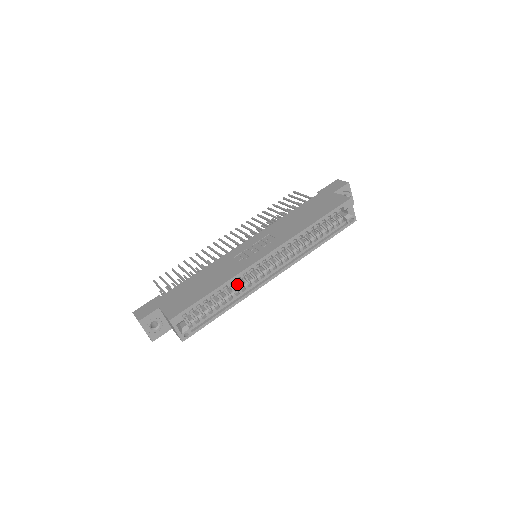
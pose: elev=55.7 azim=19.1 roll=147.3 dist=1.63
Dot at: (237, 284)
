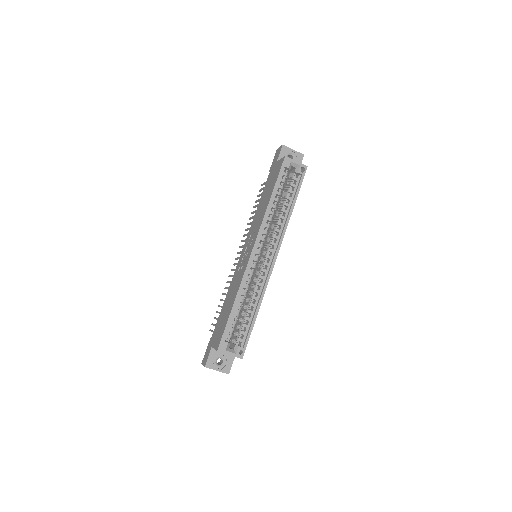
Dot at: (252, 288)
